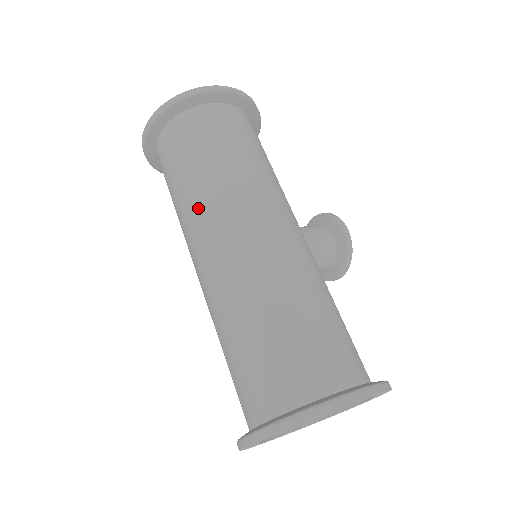
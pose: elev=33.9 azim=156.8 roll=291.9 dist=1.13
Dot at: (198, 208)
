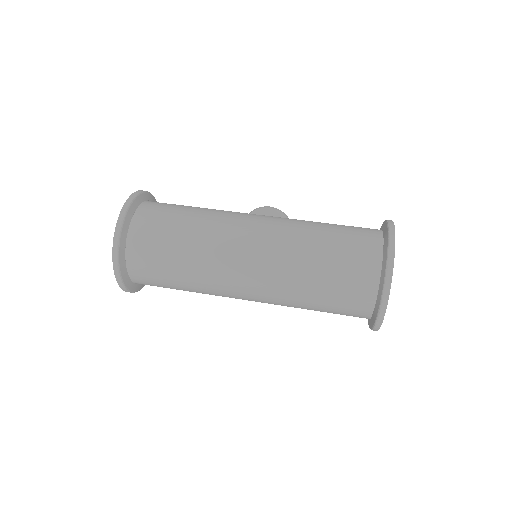
Dot at: (211, 252)
